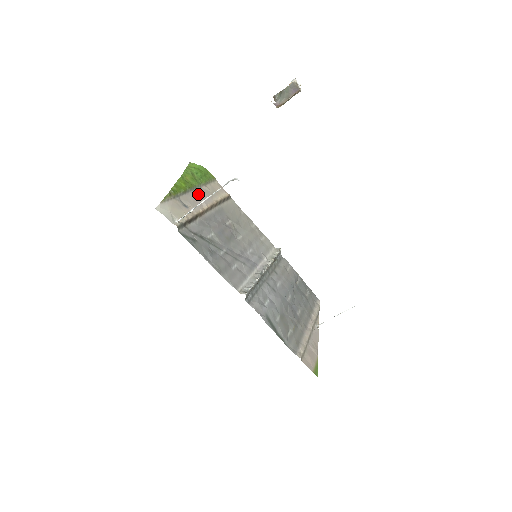
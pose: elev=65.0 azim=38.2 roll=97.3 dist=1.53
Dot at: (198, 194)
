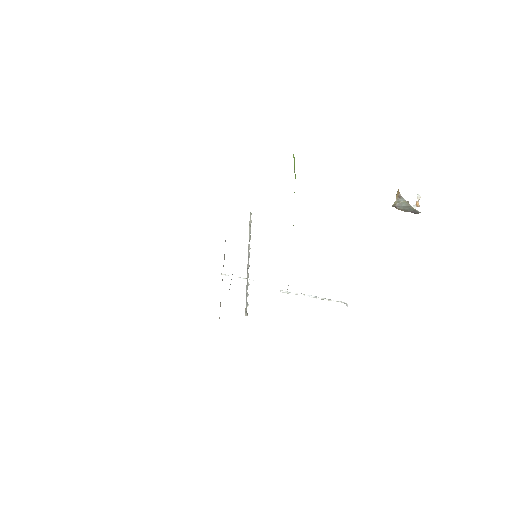
Dot at: occluded
